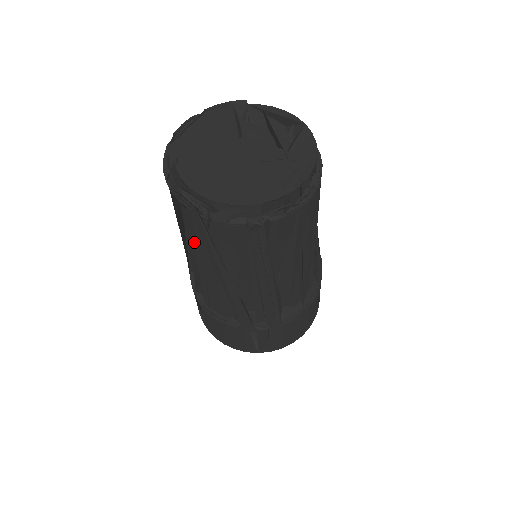
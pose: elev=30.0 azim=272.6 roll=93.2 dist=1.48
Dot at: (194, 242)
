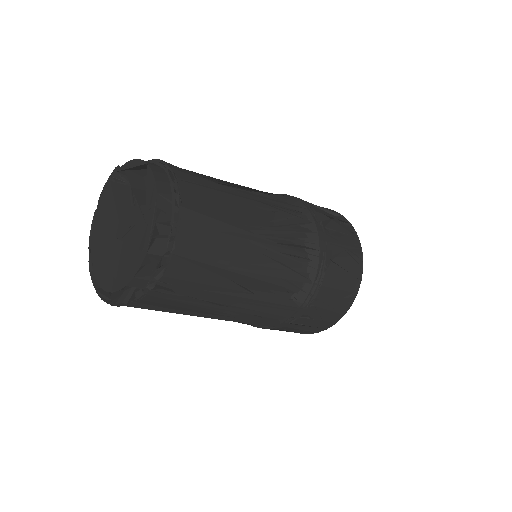
Dot at: occluded
